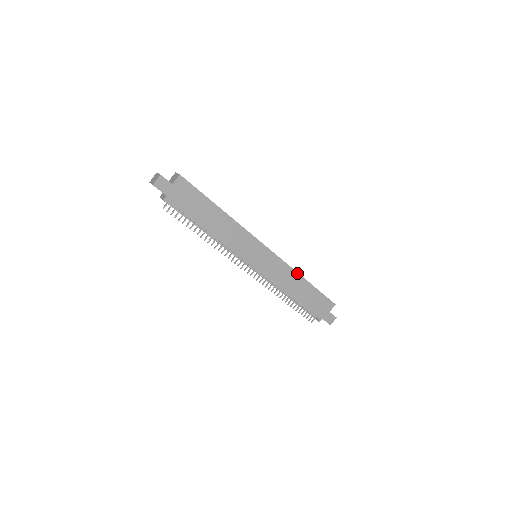
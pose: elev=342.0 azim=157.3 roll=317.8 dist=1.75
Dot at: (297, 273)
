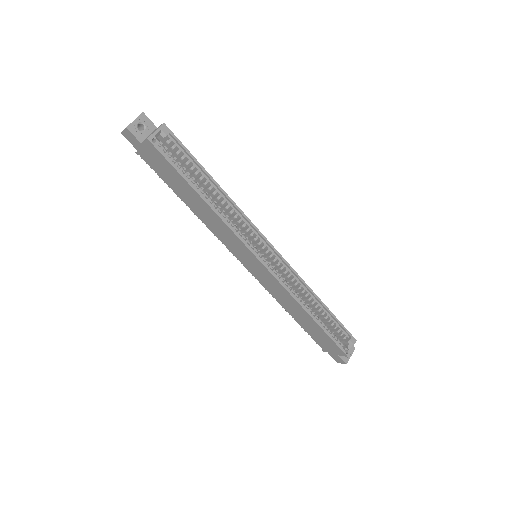
Dot at: (299, 304)
